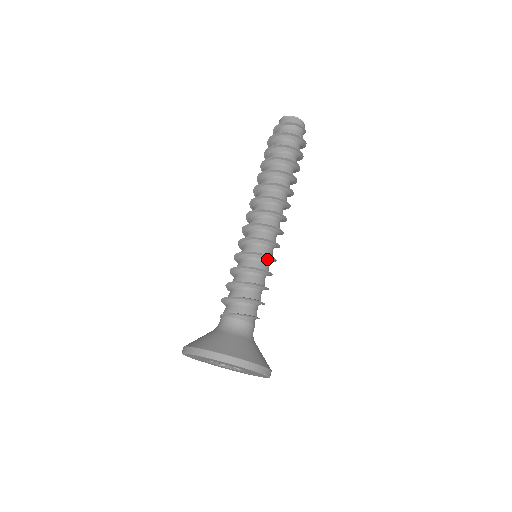
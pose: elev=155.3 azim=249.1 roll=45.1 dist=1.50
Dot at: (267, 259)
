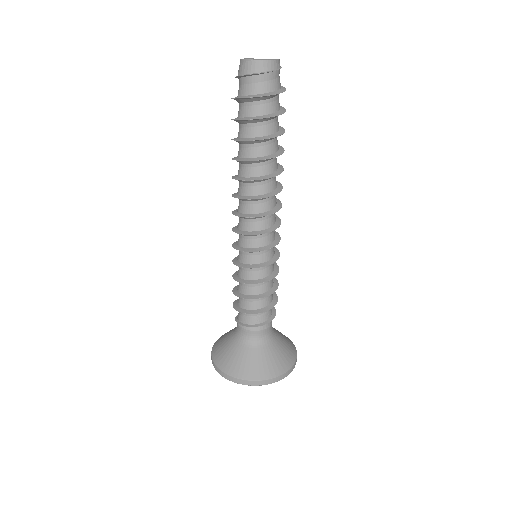
Dot at: occluded
